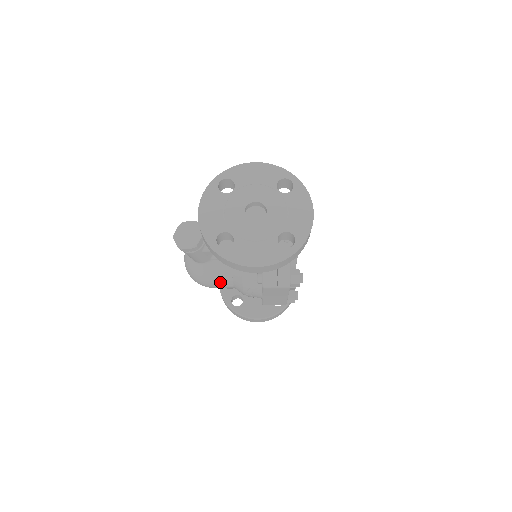
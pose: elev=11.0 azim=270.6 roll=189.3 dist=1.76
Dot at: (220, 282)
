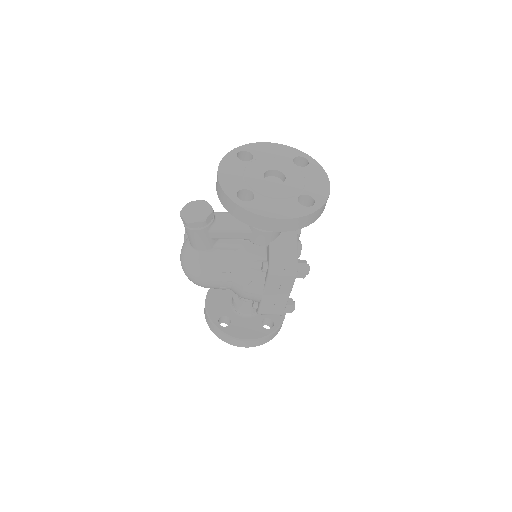
Dot at: (219, 275)
